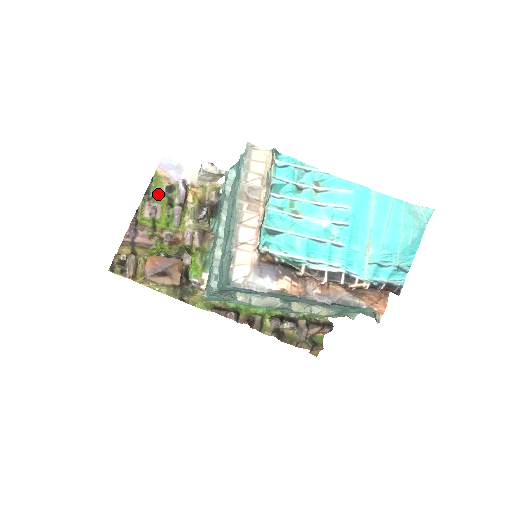
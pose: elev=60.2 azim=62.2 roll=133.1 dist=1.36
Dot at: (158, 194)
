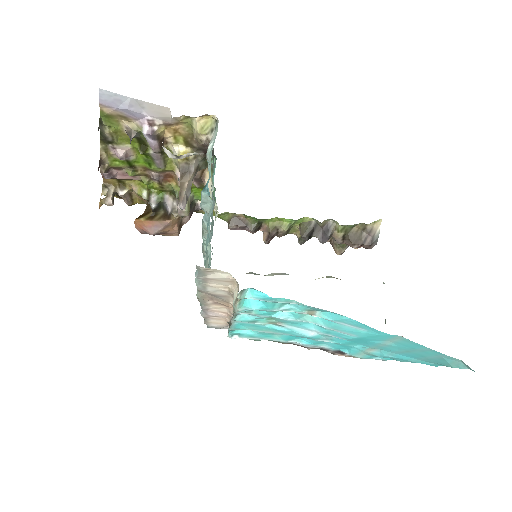
Dot at: (120, 133)
